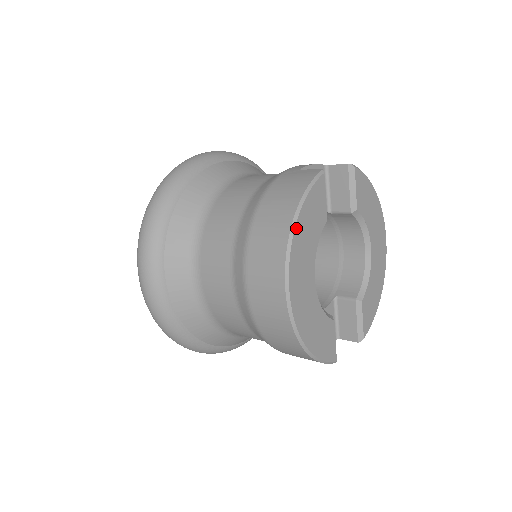
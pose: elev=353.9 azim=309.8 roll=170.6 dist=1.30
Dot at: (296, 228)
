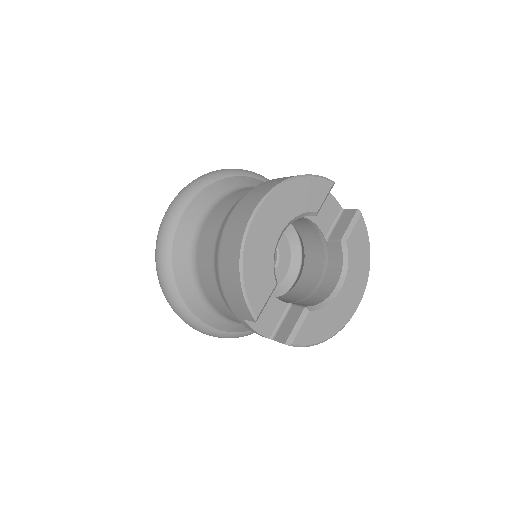
Dot at: (292, 182)
